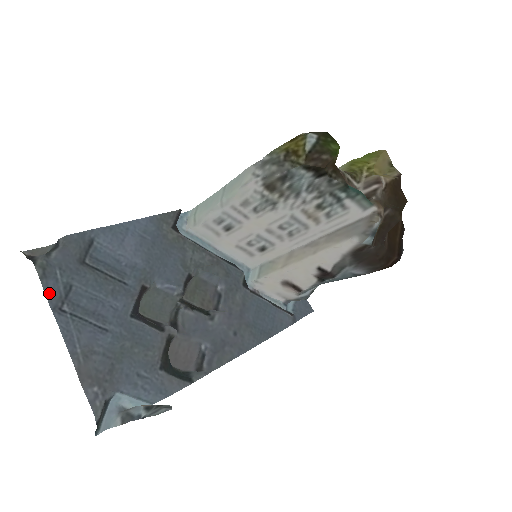
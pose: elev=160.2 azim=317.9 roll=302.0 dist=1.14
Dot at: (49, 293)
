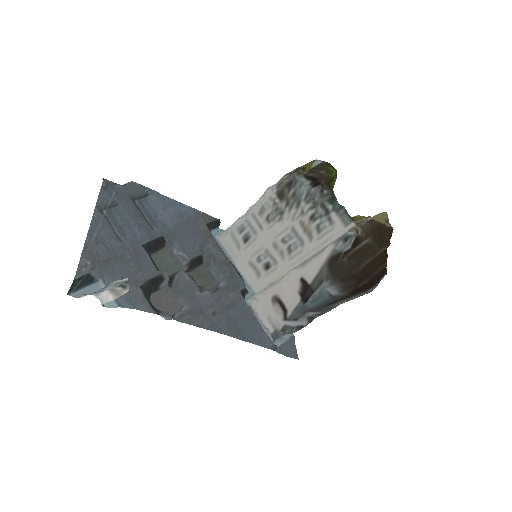
Dot at: (101, 198)
